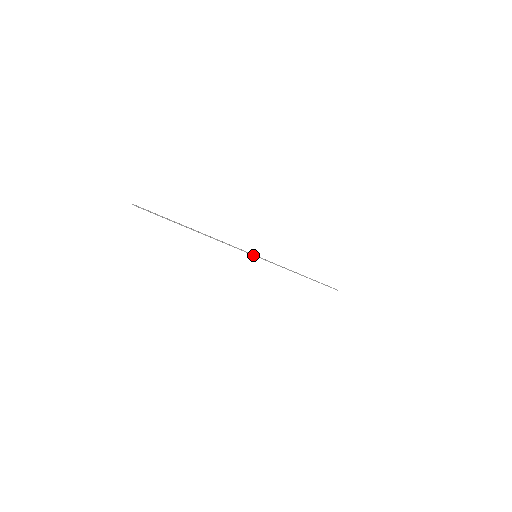
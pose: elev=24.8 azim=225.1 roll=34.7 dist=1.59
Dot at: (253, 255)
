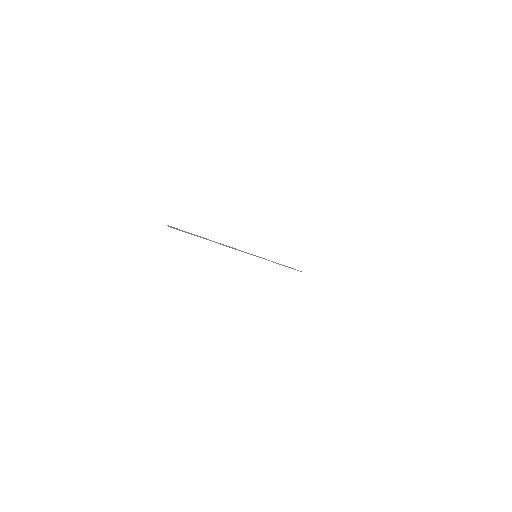
Dot at: (254, 255)
